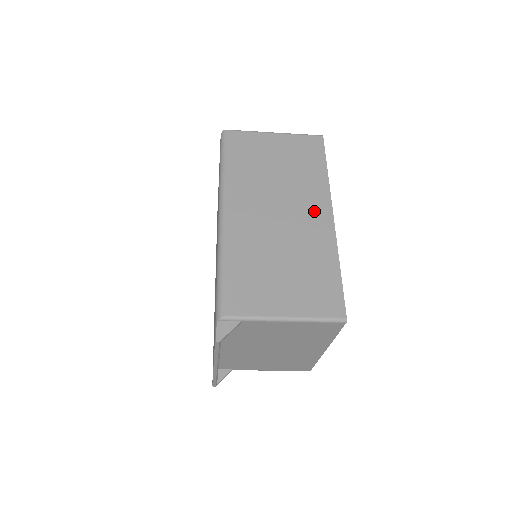
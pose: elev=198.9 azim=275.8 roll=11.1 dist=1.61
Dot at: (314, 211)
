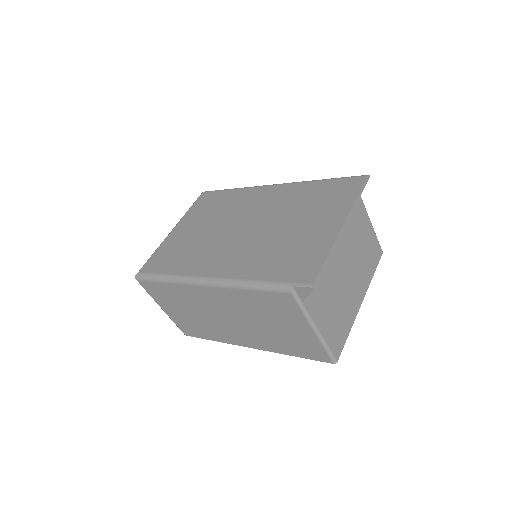
Dot at: occluded
